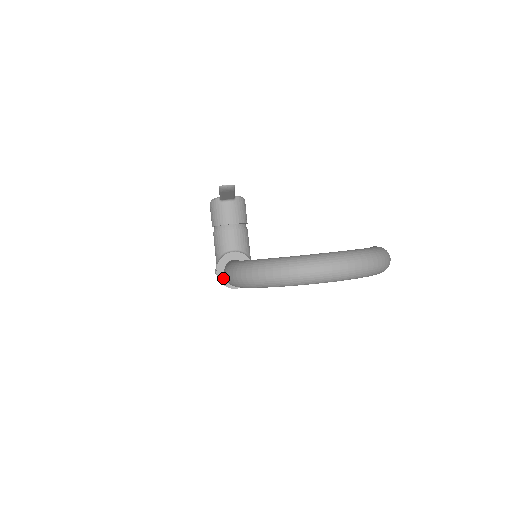
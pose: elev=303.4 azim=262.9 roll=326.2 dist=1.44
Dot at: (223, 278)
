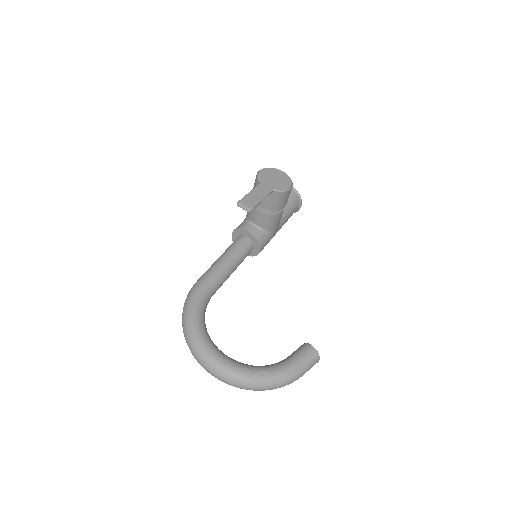
Dot at: occluded
